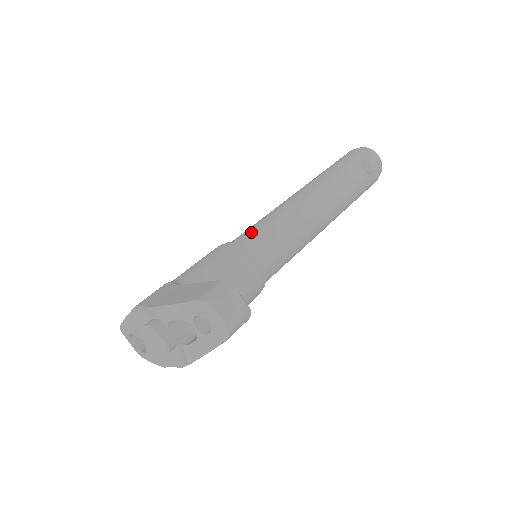
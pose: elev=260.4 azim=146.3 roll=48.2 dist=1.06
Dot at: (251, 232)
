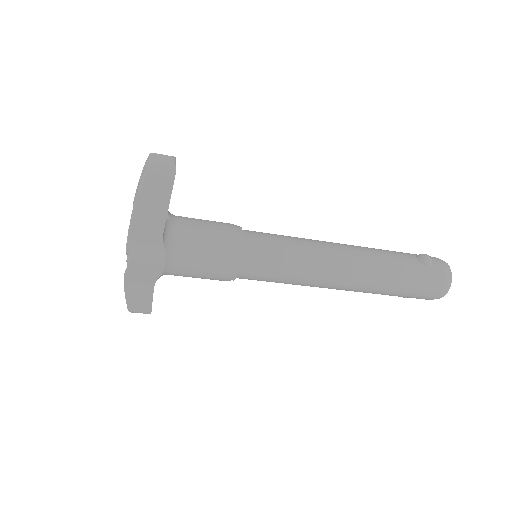
Dot at: occluded
